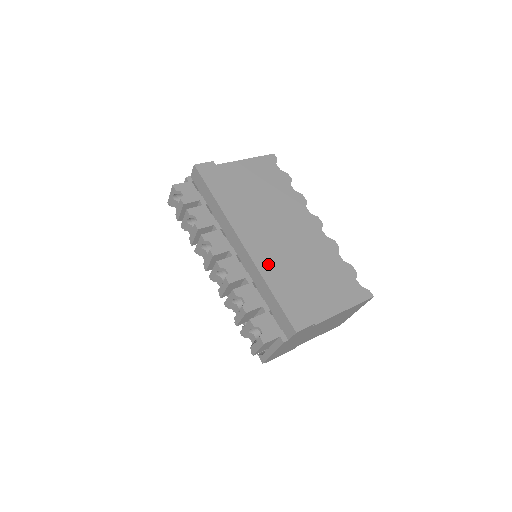
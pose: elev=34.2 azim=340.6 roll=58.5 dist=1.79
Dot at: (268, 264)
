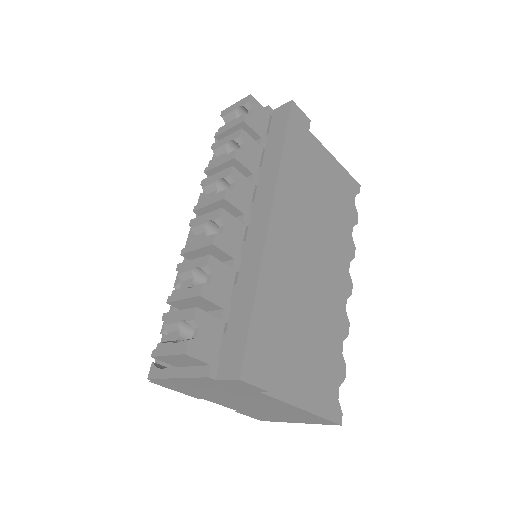
Dot at: (276, 269)
